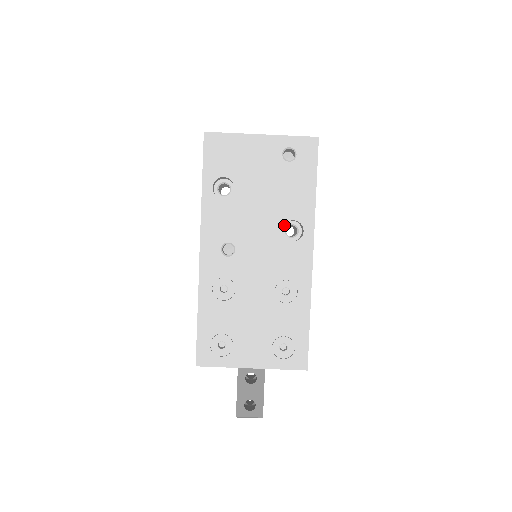
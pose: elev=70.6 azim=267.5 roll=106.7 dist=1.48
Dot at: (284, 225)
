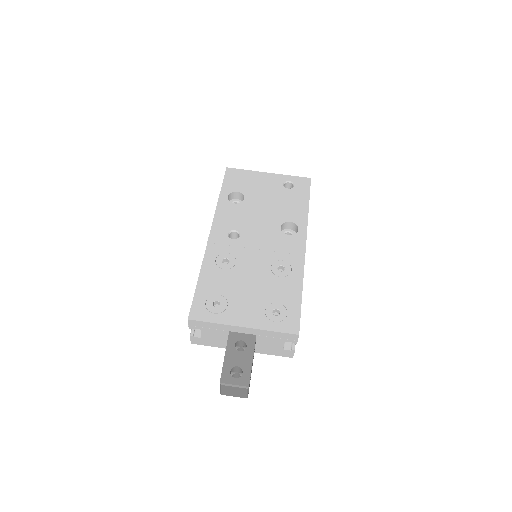
Dot at: (282, 231)
